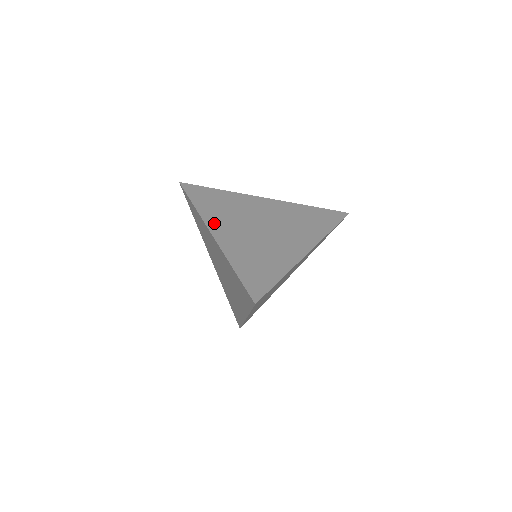
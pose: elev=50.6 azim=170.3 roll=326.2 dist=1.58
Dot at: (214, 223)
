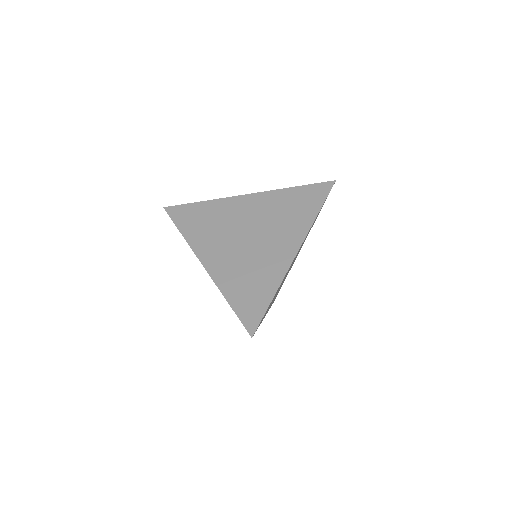
Dot at: (203, 250)
